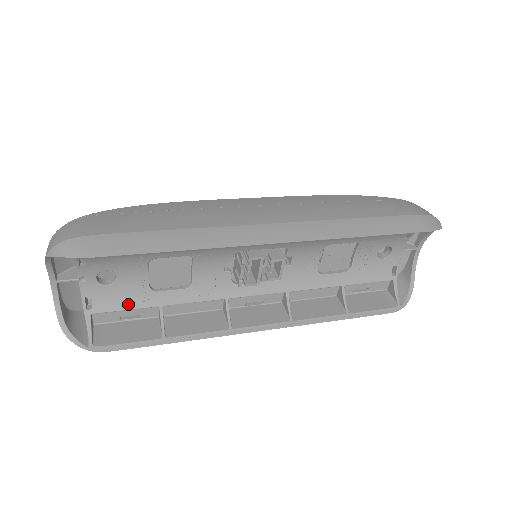
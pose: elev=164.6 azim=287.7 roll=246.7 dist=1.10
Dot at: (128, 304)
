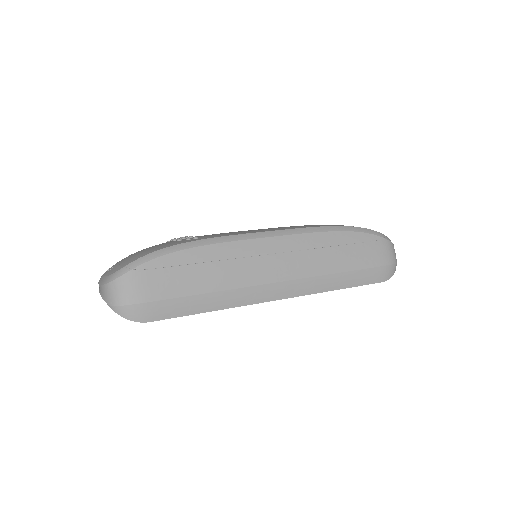
Dot at: occluded
